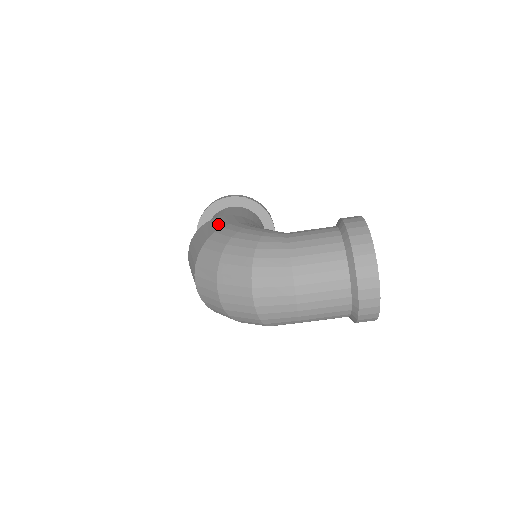
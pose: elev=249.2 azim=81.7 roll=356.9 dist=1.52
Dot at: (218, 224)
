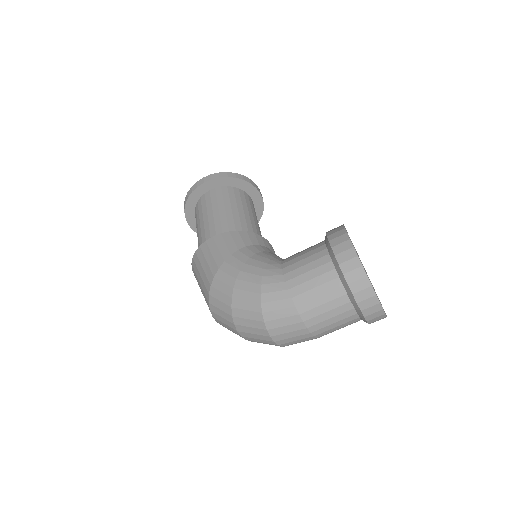
Dot at: (213, 260)
